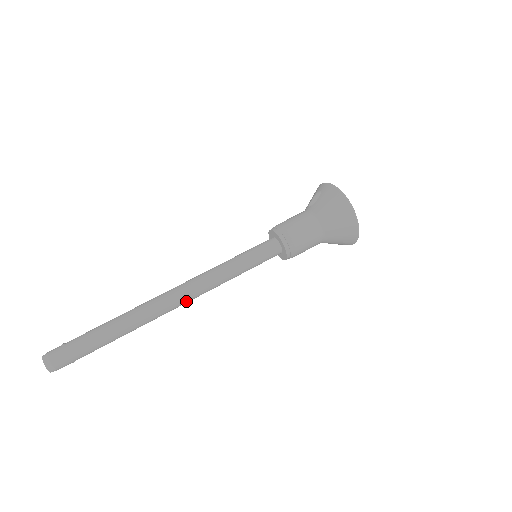
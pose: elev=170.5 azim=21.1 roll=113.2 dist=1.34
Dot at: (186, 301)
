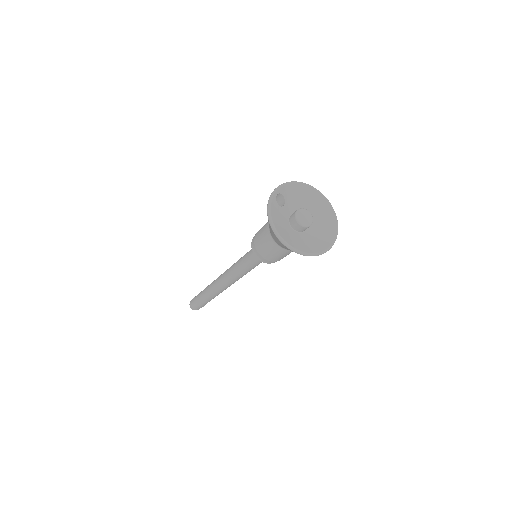
Dot at: (229, 285)
